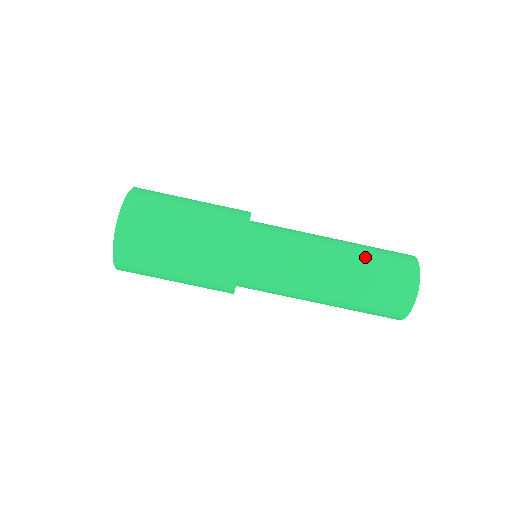
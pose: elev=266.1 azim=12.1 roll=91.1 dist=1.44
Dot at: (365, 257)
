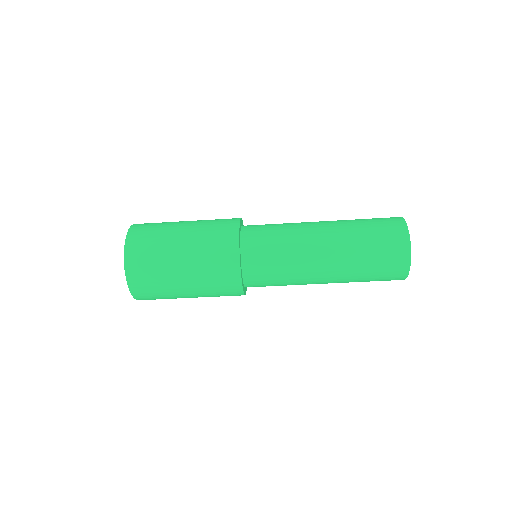
Dot at: (350, 220)
